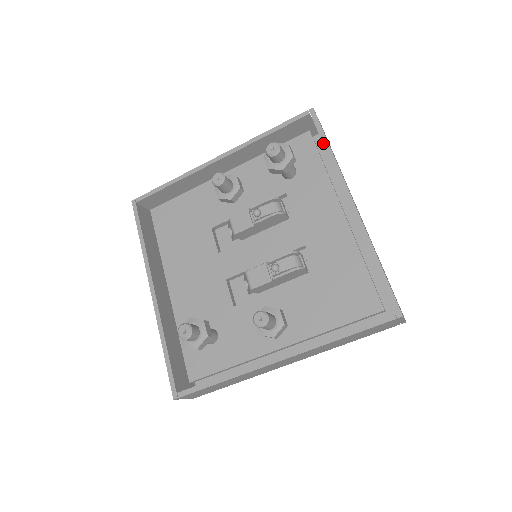
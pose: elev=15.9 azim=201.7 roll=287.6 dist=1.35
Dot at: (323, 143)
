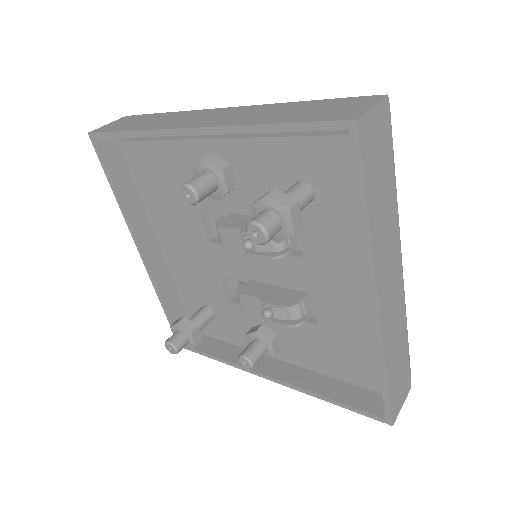
Dot at: (358, 201)
